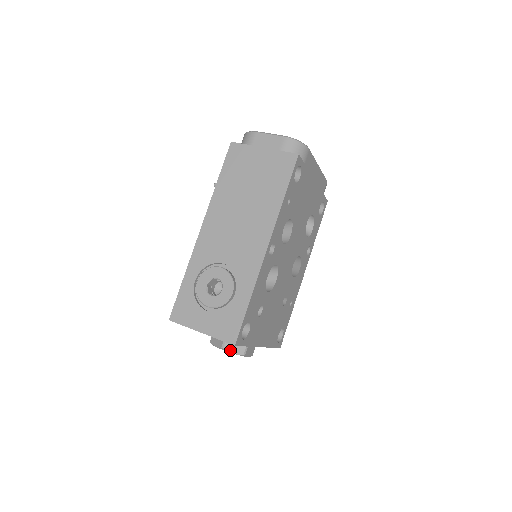
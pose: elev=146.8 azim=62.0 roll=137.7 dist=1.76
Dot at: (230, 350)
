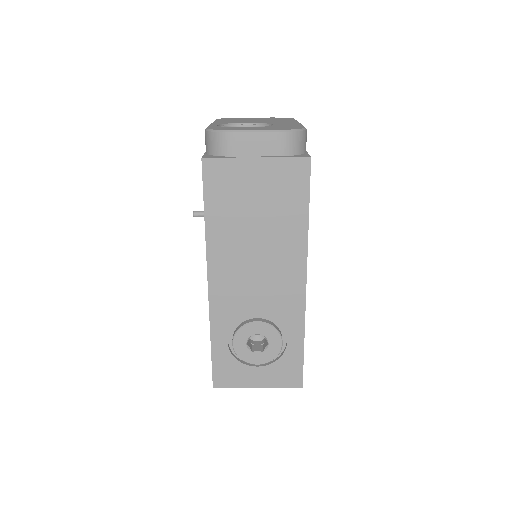
Dot at: occluded
